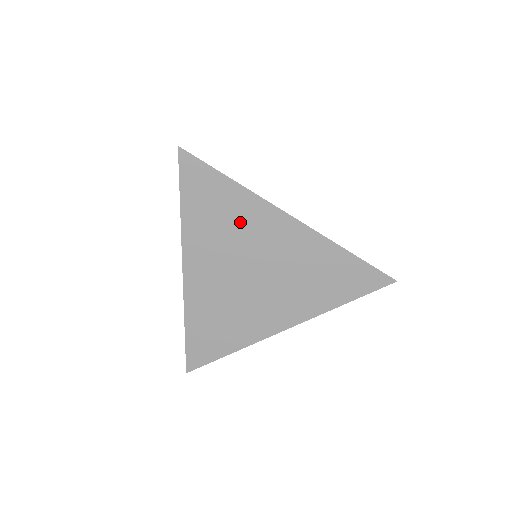
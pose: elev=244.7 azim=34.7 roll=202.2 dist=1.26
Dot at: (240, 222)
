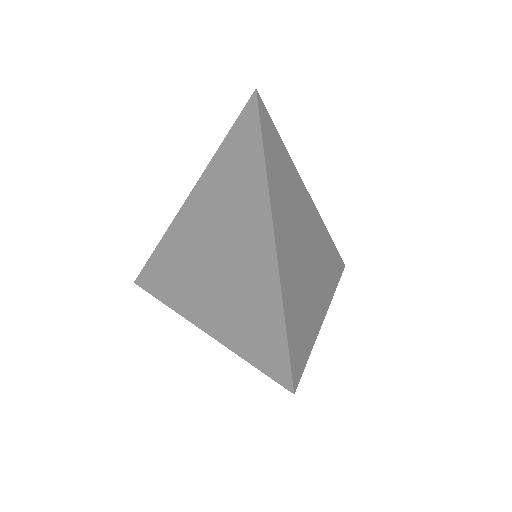
Dot at: (179, 250)
